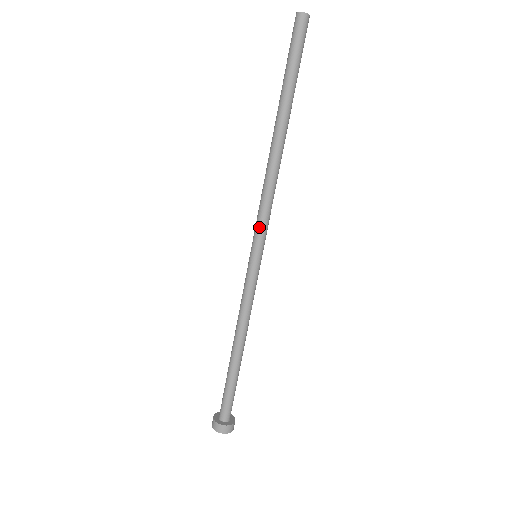
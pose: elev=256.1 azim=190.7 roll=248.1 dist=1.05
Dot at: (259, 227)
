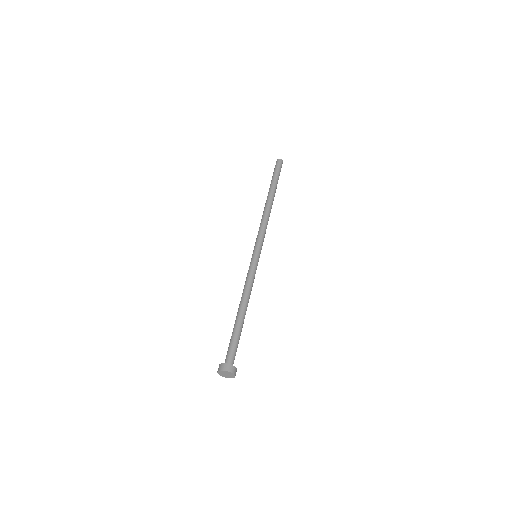
Dot at: (259, 239)
